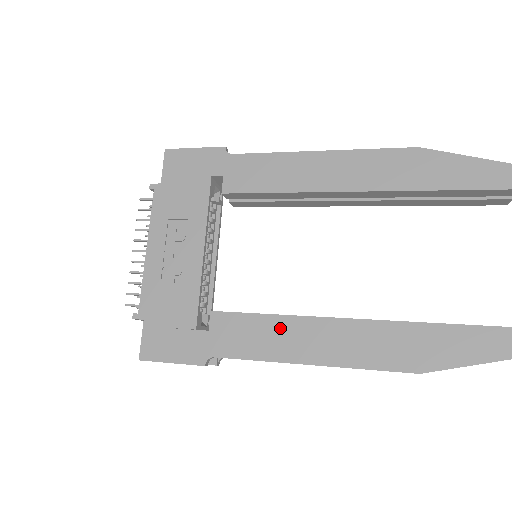
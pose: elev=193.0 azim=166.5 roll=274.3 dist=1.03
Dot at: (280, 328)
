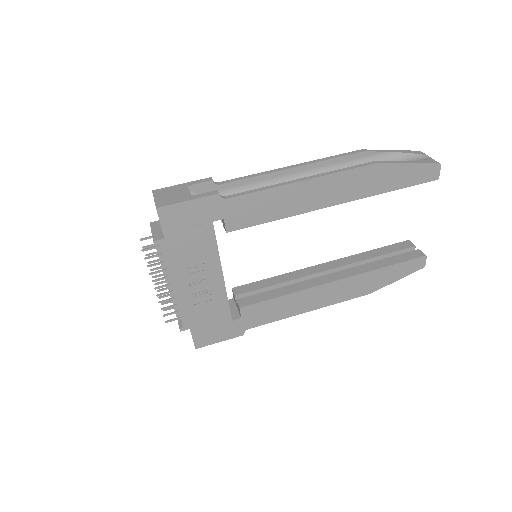
Dot at: (290, 301)
